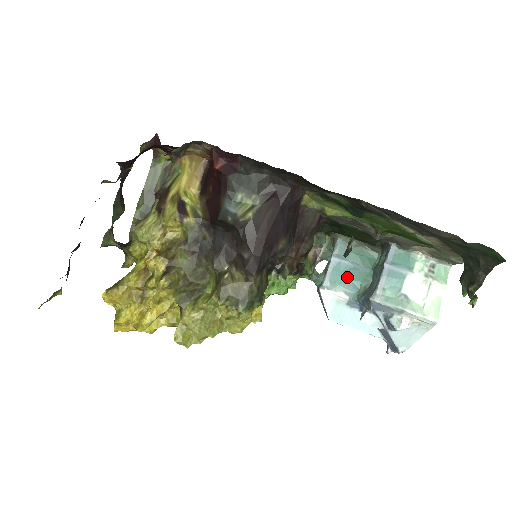
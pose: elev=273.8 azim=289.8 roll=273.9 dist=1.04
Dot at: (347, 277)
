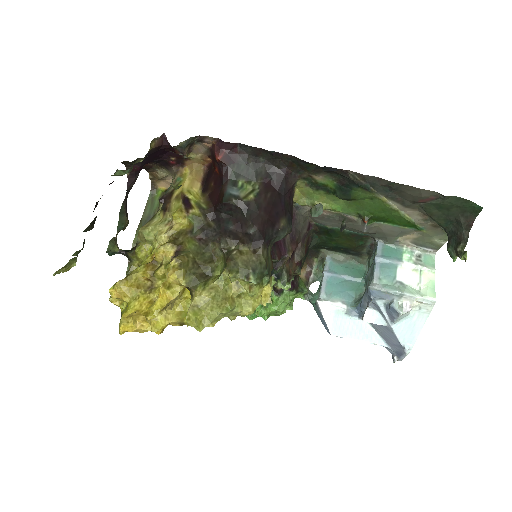
Dot at: (341, 288)
